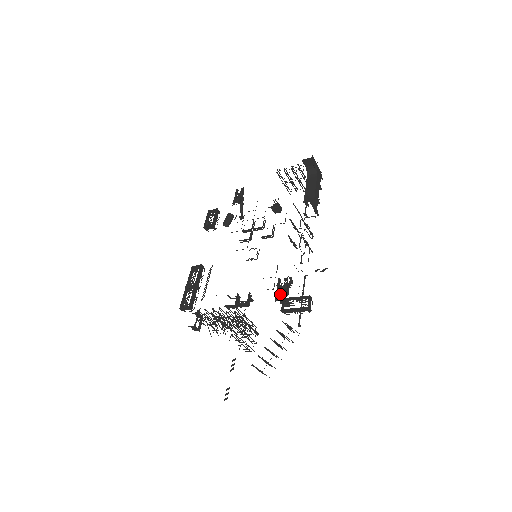
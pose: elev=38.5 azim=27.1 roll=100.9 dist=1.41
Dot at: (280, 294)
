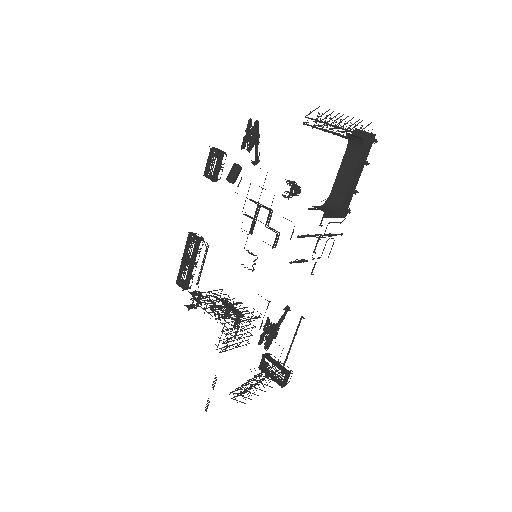
Dot at: (266, 338)
